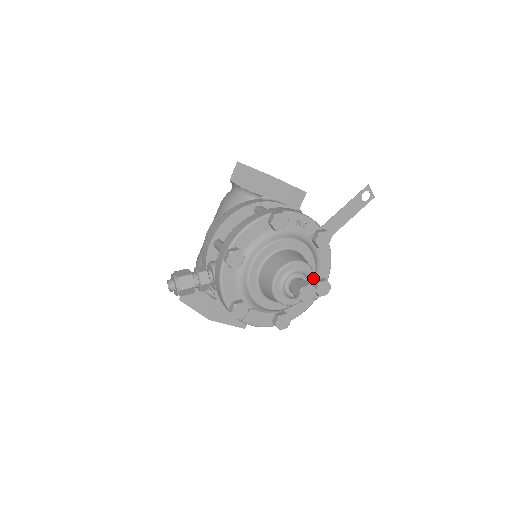
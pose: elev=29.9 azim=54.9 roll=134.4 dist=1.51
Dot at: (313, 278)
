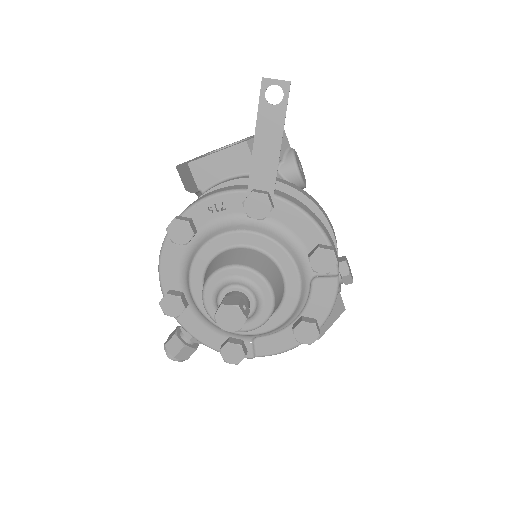
Dot at: (257, 276)
